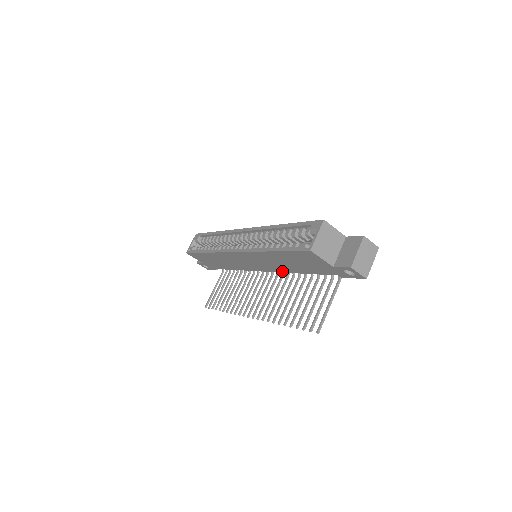
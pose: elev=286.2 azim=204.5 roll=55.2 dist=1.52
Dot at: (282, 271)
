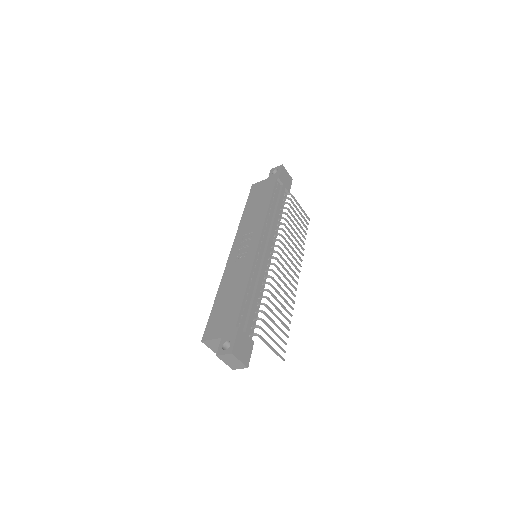
Dot at: occluded
